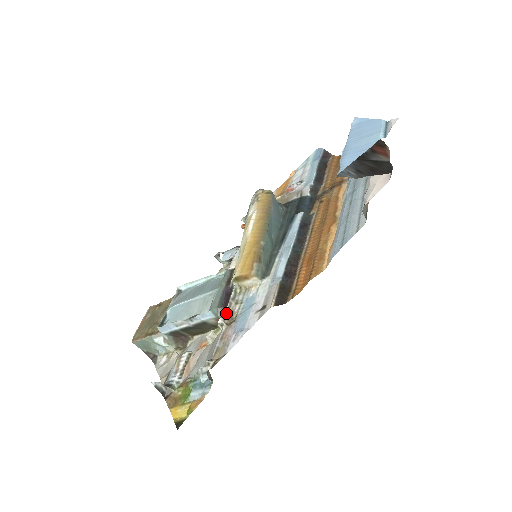
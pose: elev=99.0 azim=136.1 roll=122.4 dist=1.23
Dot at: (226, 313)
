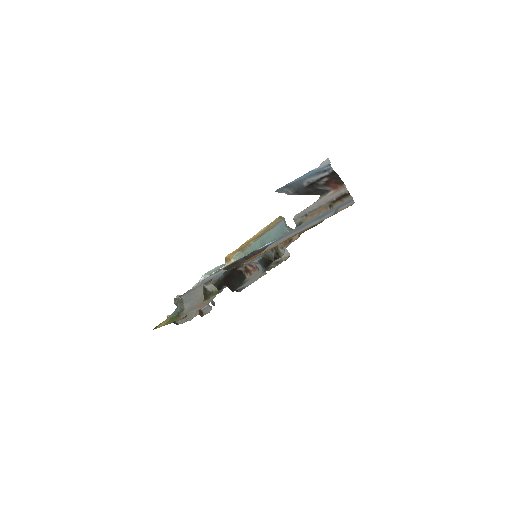
Dot at: occluded
